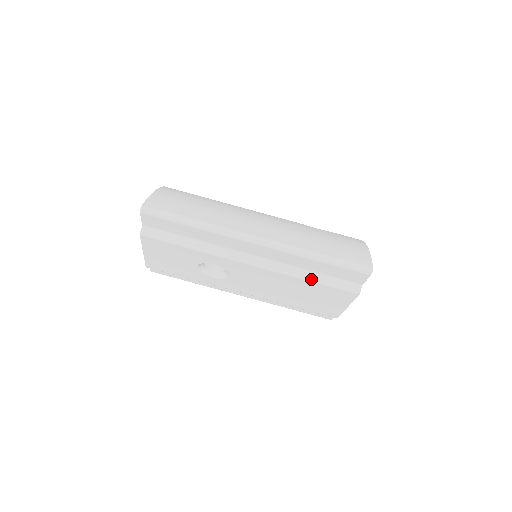
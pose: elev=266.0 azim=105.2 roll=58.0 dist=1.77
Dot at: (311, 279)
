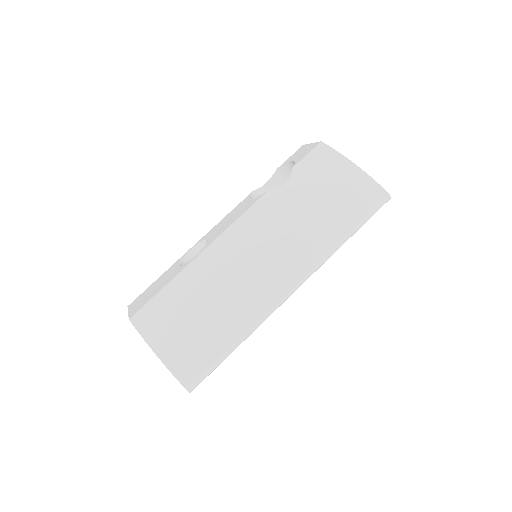
Dot at: occluded
